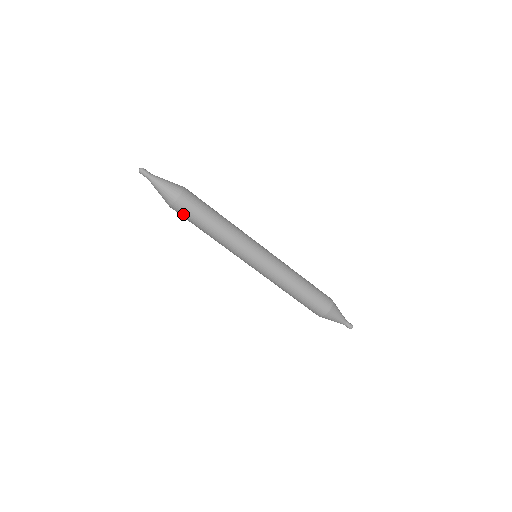
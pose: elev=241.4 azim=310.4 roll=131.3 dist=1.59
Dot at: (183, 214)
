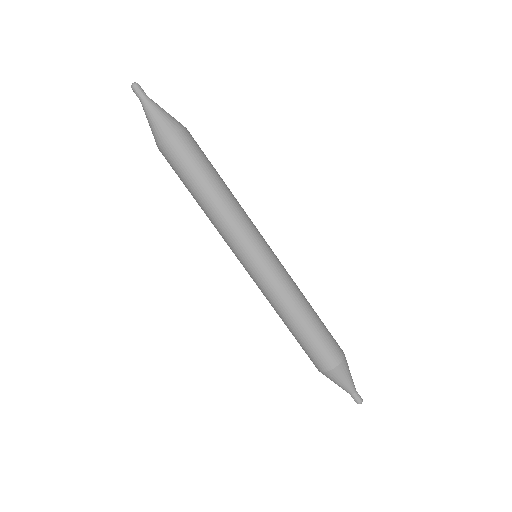
Dot at: (178, 158)
